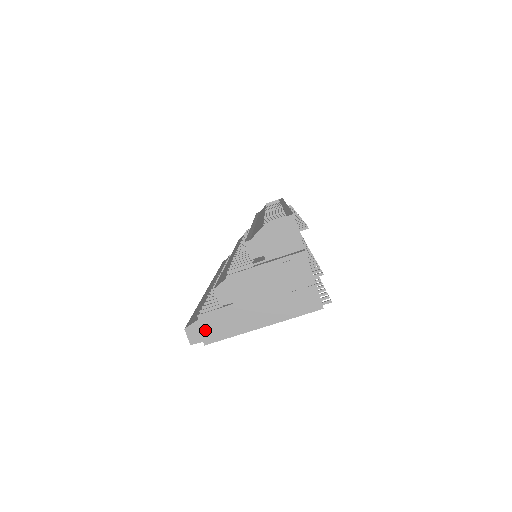
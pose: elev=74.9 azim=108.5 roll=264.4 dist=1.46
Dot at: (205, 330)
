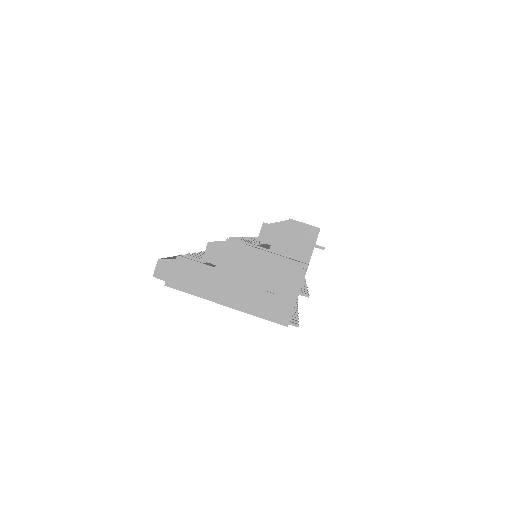
Dot at: (175, 272)
